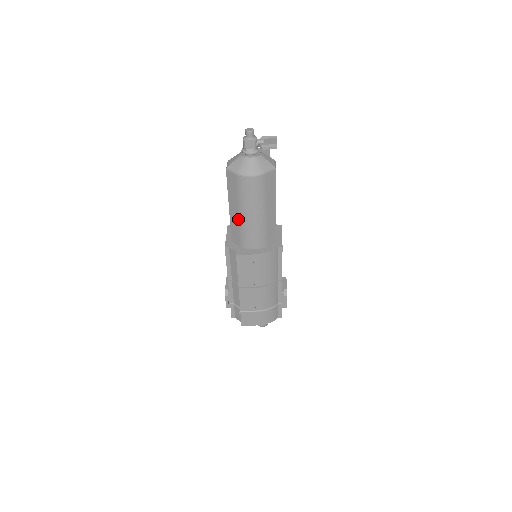
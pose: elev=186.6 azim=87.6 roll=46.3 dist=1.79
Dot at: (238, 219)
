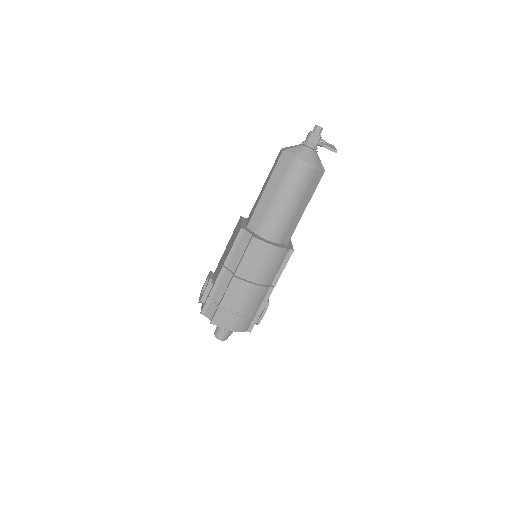
Dot at: (269, 203)
